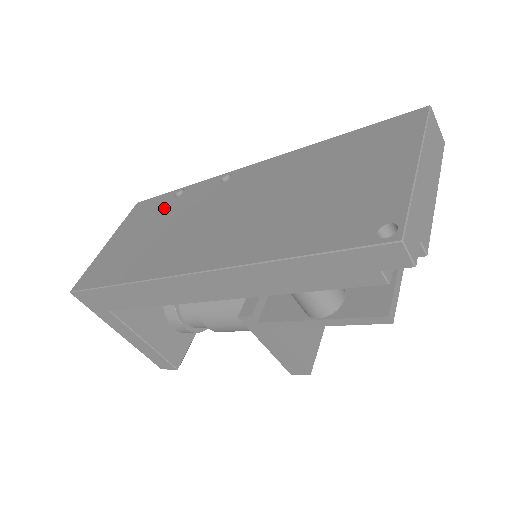
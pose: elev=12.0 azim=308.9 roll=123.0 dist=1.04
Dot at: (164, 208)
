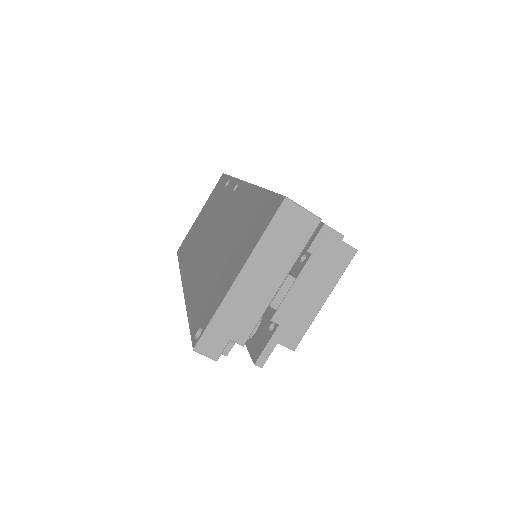
Dot at: (218, 196)
